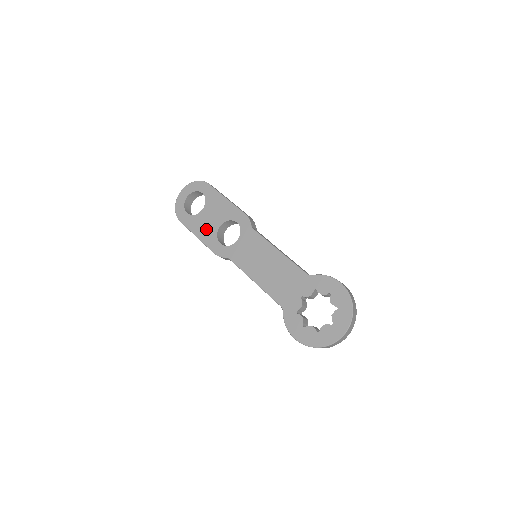
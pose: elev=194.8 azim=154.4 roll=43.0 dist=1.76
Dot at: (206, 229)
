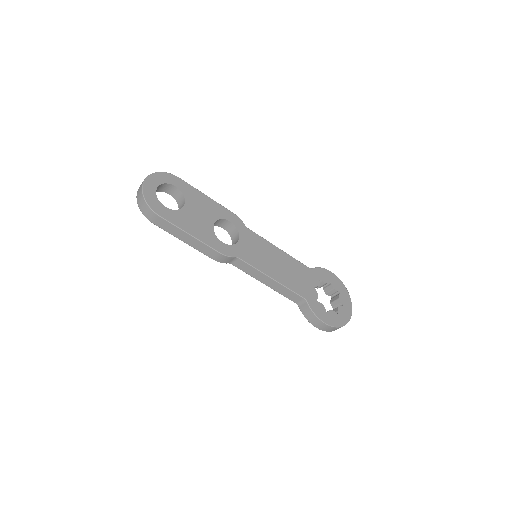
Dot at: (199, 226)
